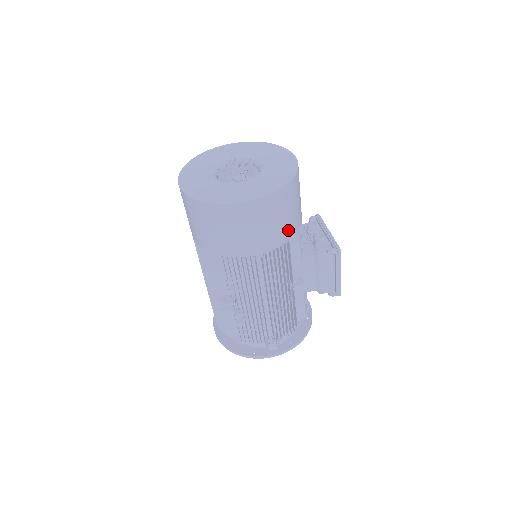
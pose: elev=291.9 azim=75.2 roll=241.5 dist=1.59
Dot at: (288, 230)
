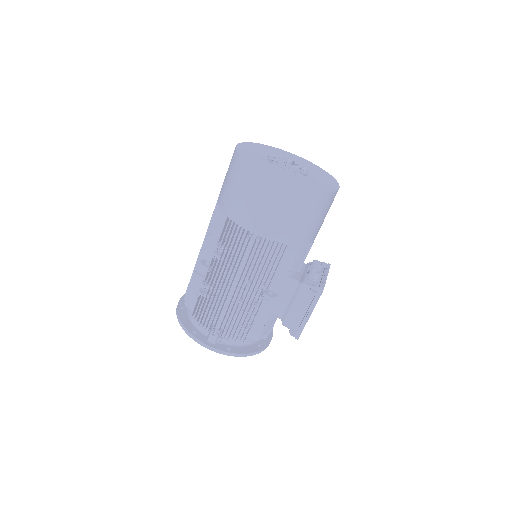
Dot at: (291, 233)
